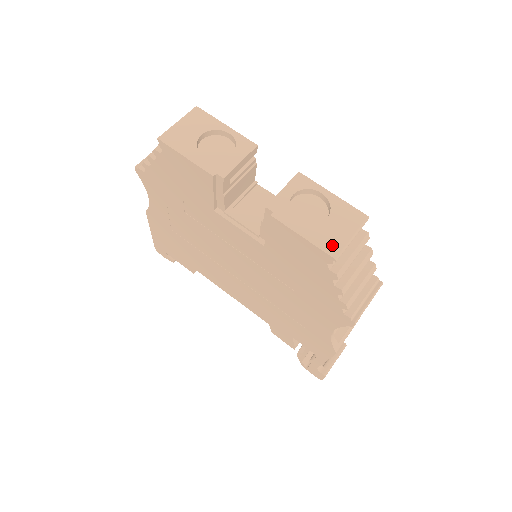
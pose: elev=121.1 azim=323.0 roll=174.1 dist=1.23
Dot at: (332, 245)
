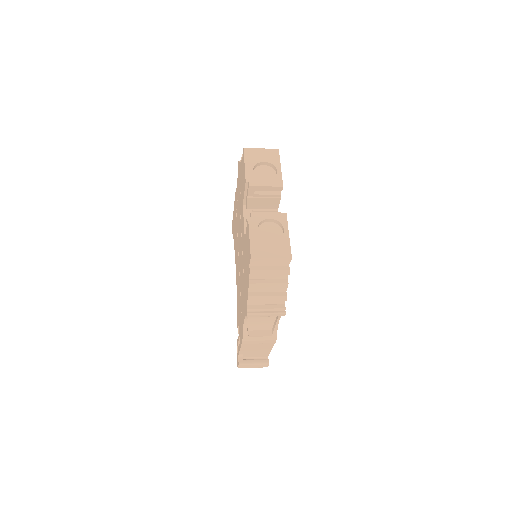
Dot at: (258, 252)
